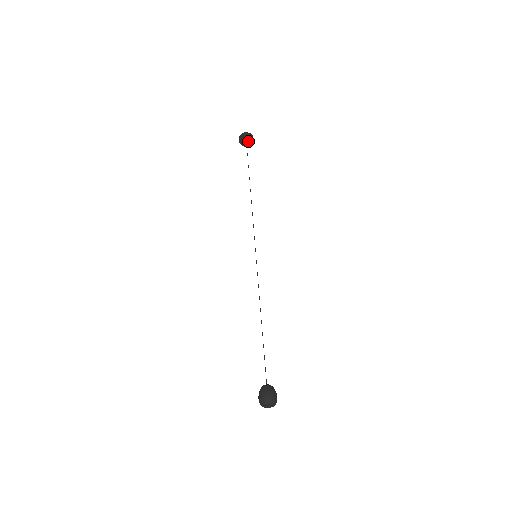
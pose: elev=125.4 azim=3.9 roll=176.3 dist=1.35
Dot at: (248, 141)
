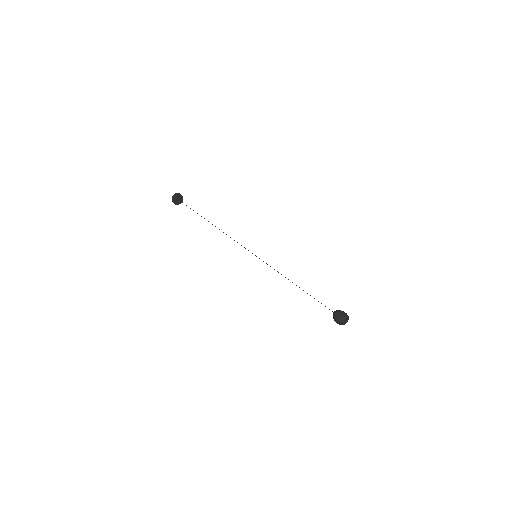
Dot at: (180, 200)
